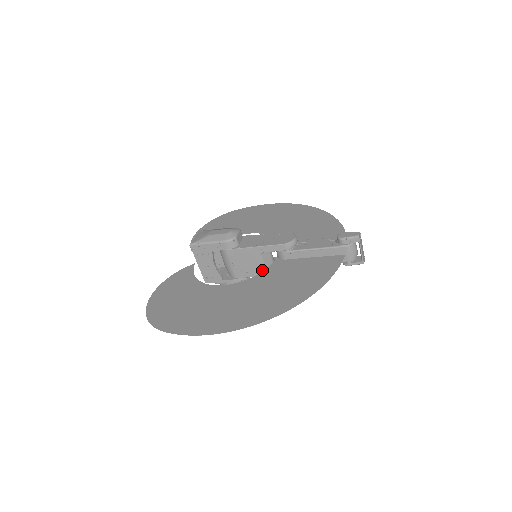
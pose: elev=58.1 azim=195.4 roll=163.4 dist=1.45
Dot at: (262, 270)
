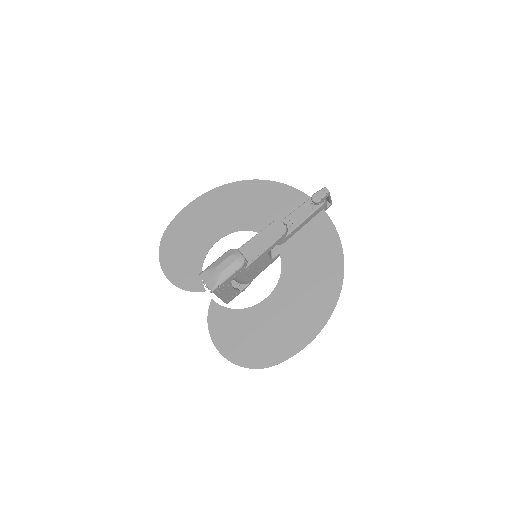
Dot at: (269, 262)
